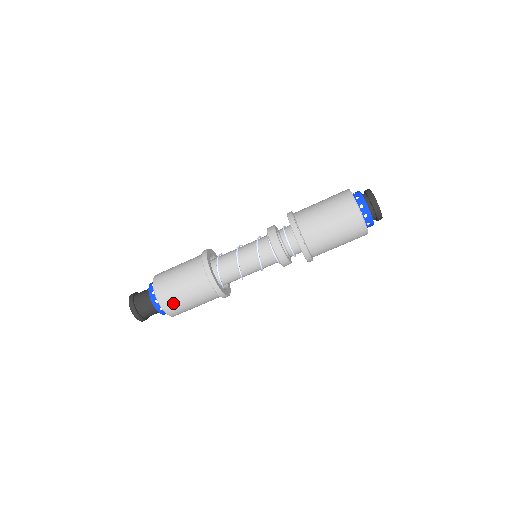
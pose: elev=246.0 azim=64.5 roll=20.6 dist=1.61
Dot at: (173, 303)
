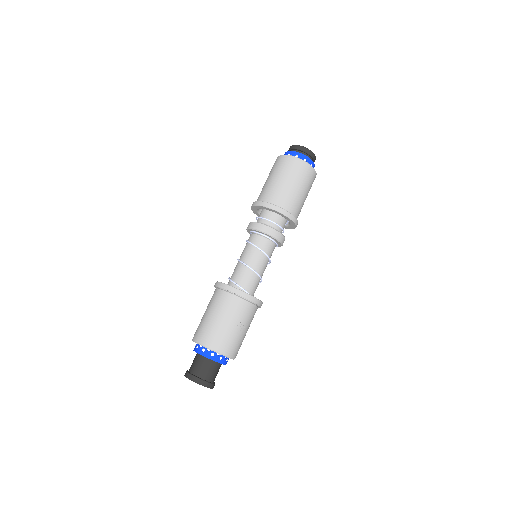
Dot at: (227, 341)
